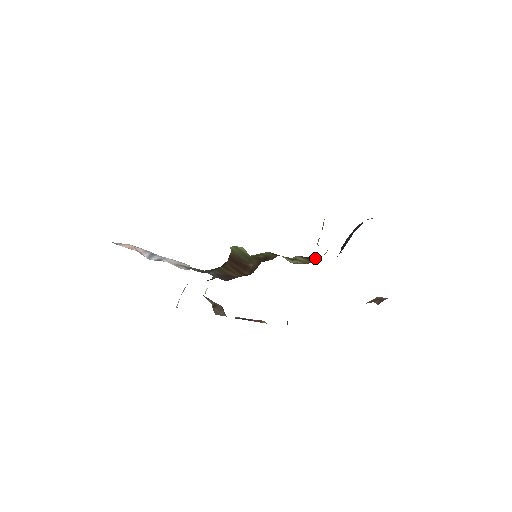
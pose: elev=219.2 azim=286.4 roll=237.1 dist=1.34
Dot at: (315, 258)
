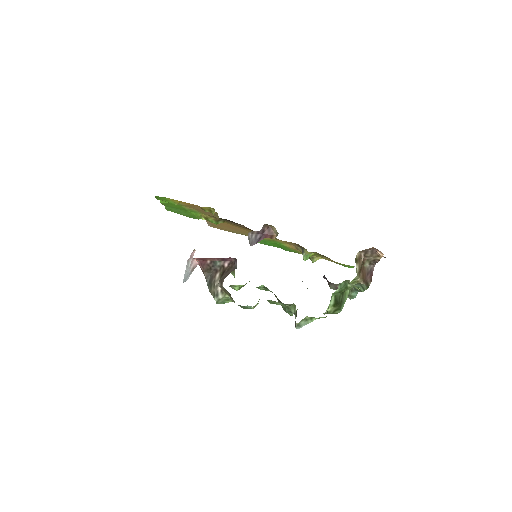
Dot at: occluded
